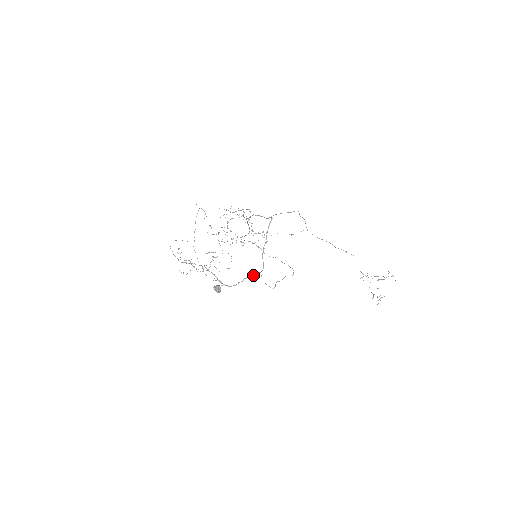
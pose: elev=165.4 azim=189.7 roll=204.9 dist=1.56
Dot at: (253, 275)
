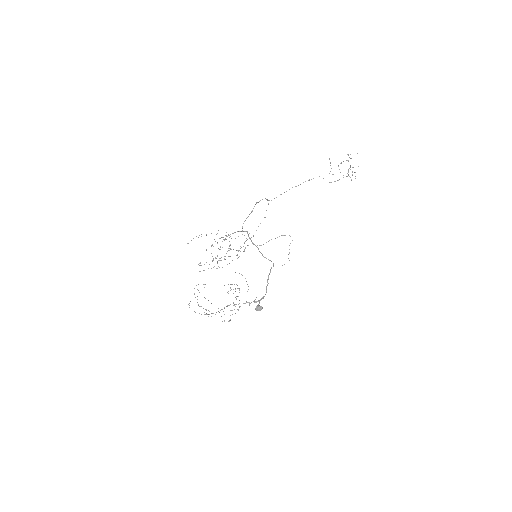
Dot at: (270, 272)
